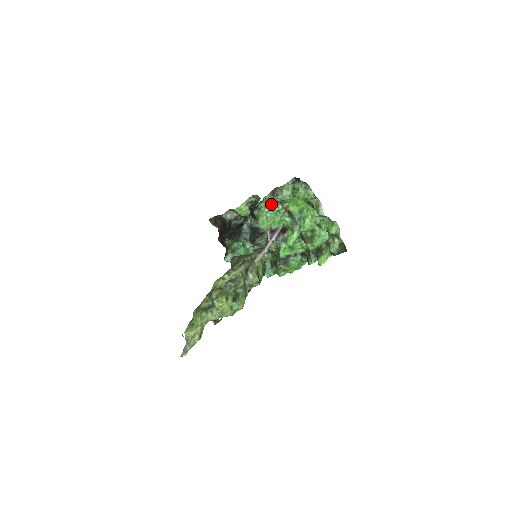
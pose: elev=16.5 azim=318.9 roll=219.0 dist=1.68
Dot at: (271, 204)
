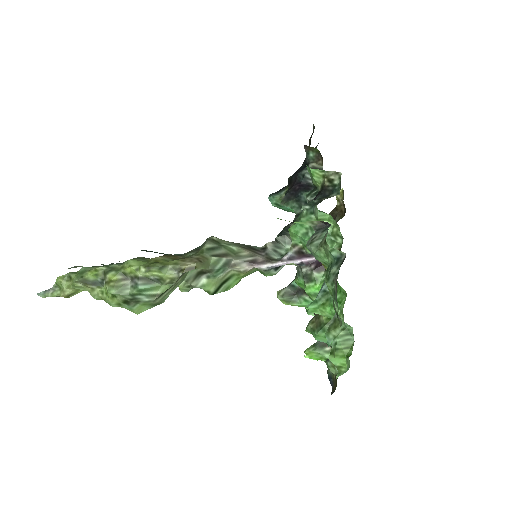
Dot at: (332, 223)
